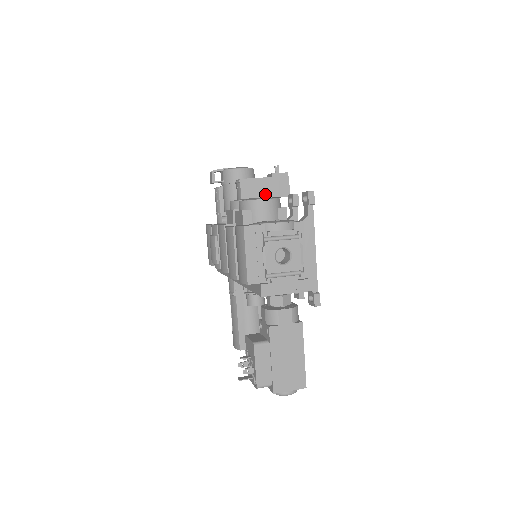
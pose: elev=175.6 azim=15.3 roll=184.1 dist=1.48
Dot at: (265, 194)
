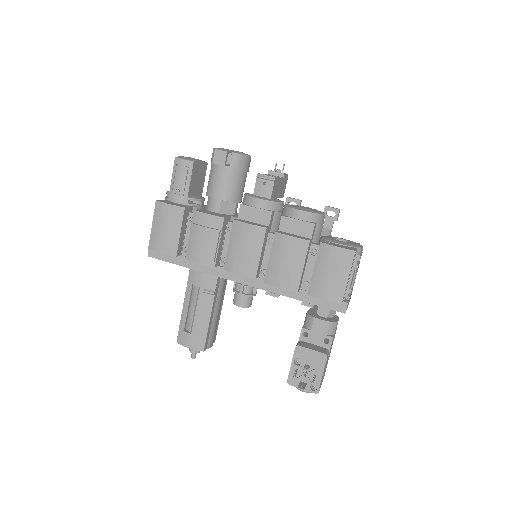
Dot at: (278, 194)
